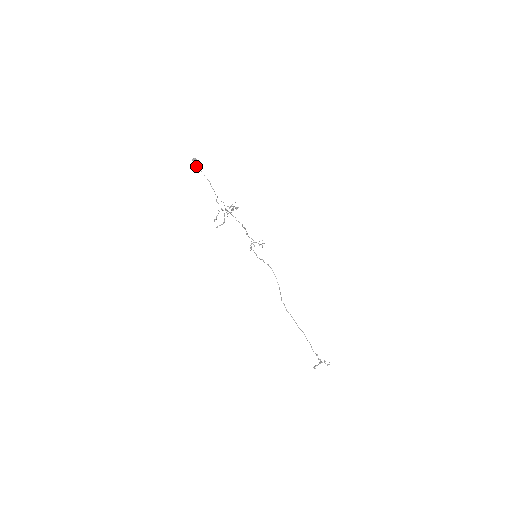
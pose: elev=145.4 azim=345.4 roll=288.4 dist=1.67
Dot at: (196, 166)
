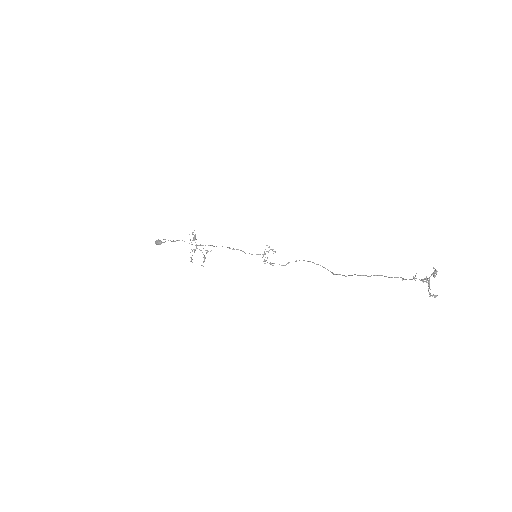
Dot at: (158, 243)
